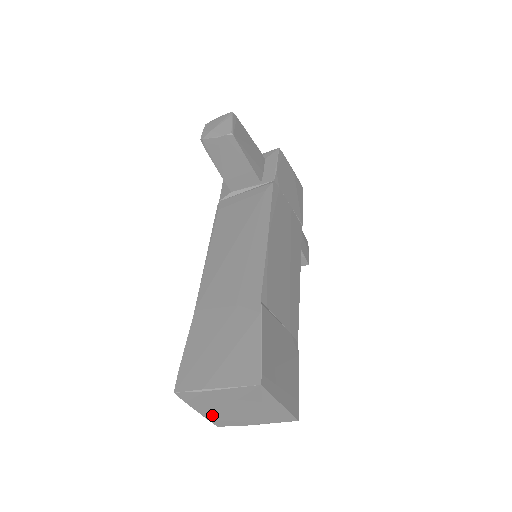
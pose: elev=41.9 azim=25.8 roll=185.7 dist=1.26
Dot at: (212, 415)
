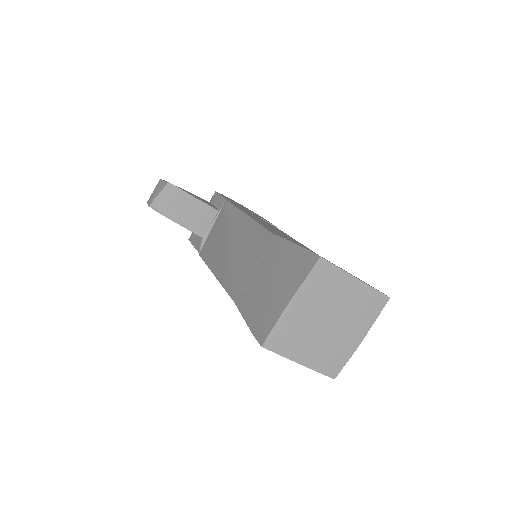
Dot at: (316, 358)
